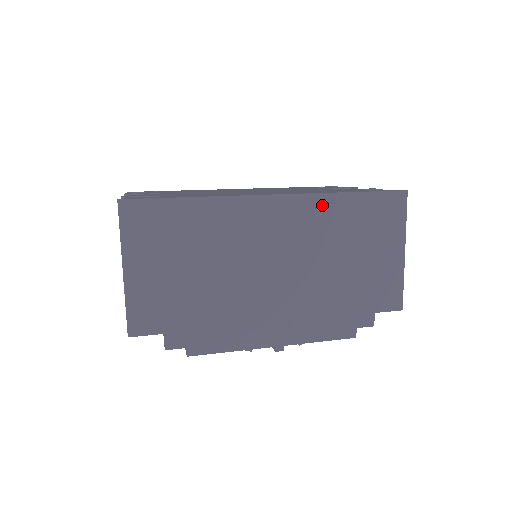
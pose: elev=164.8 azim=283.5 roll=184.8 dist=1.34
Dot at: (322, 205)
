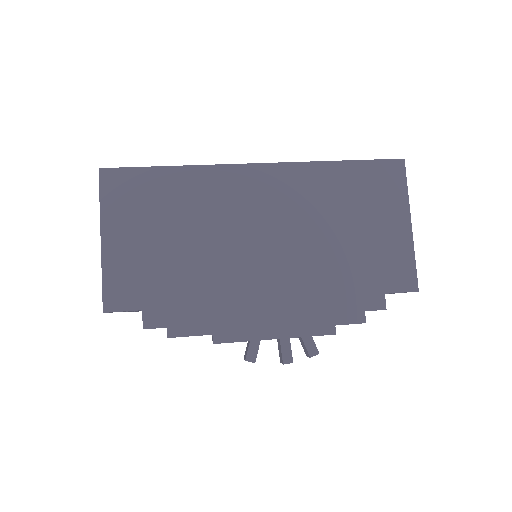
Dot at: (311, 174)
